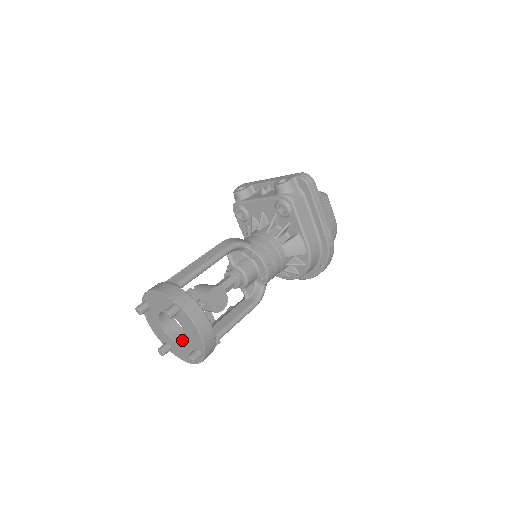
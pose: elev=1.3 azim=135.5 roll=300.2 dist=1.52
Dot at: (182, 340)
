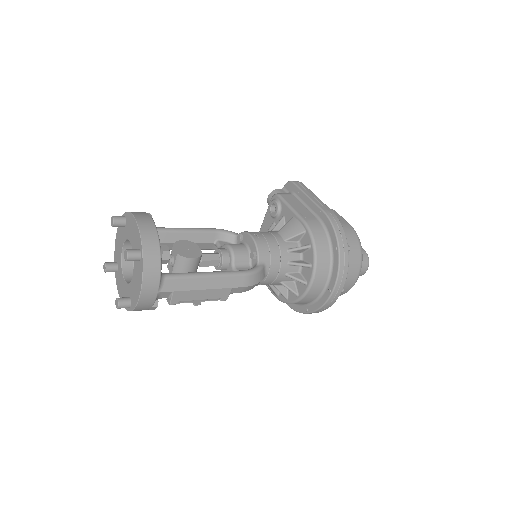
Dot at: occluded
